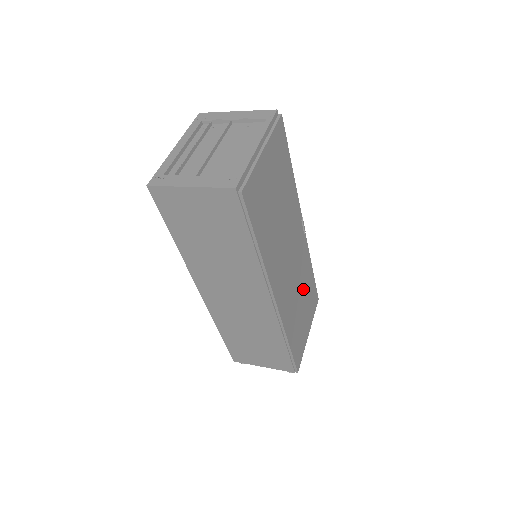
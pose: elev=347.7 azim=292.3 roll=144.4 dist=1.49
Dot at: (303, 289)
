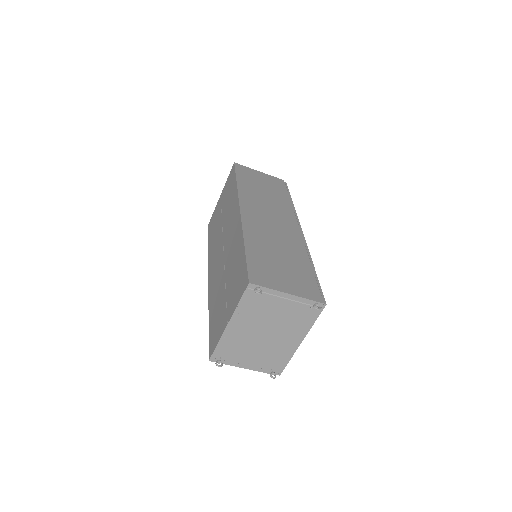
Dot at: occluded
